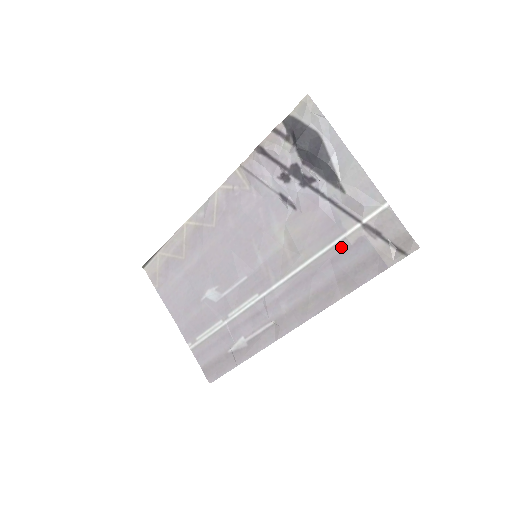
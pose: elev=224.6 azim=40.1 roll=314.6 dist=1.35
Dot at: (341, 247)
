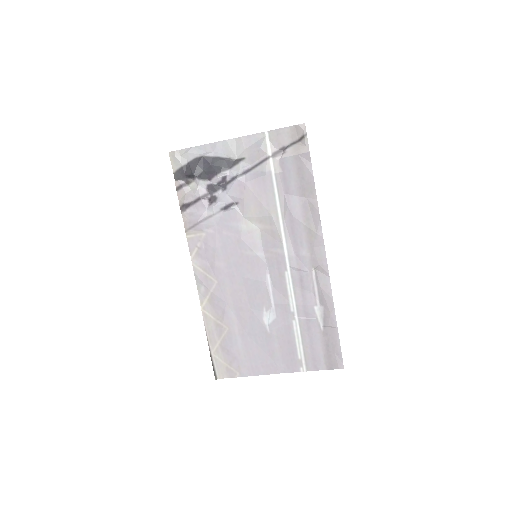
Dot at: (280, 181)
